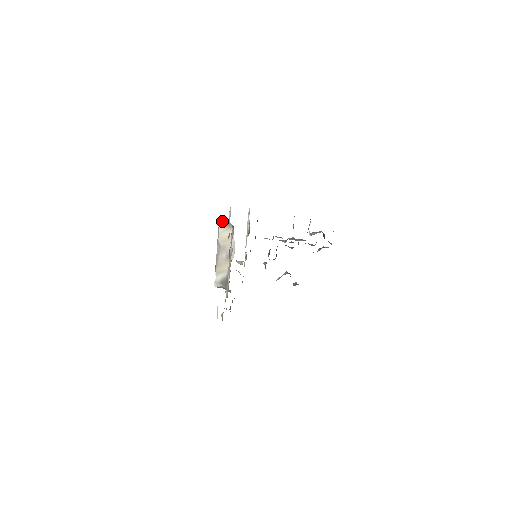
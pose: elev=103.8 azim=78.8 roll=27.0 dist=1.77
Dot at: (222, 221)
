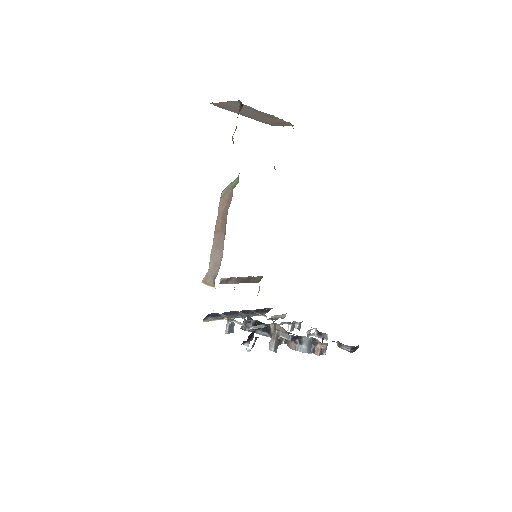
Dot at: occluded
